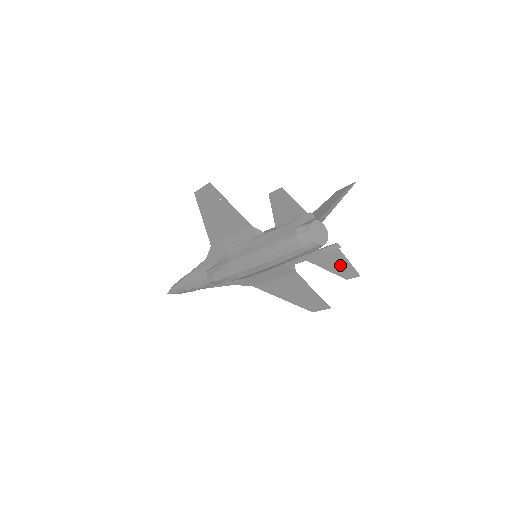
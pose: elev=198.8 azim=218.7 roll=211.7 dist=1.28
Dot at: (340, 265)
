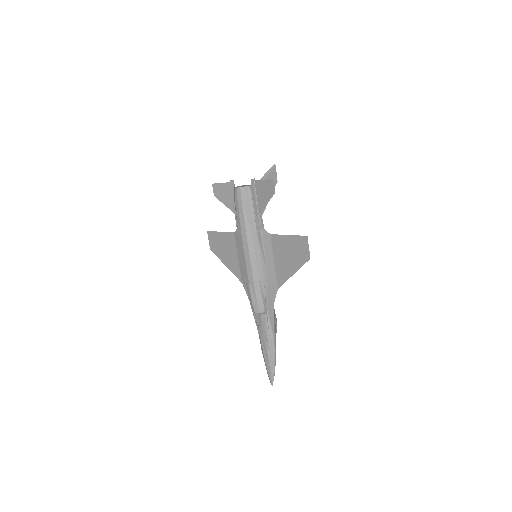
Dot at: (265, 189)
